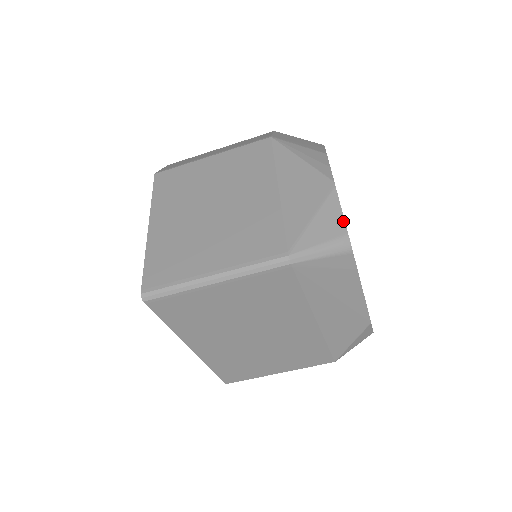
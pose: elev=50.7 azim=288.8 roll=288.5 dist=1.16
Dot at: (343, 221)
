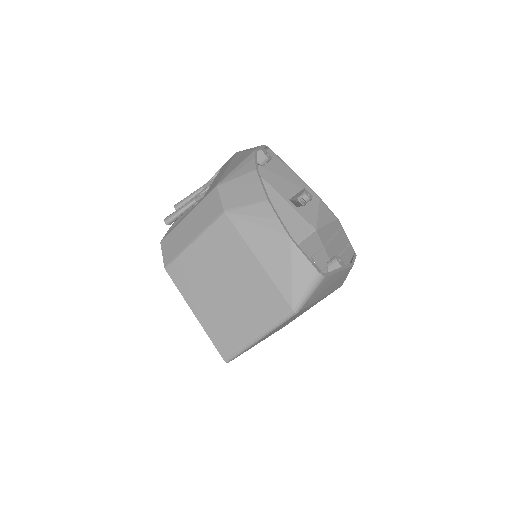
Dot at: (310, 264)
